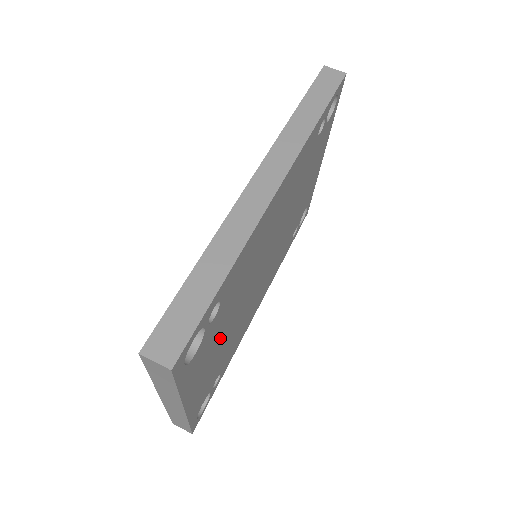
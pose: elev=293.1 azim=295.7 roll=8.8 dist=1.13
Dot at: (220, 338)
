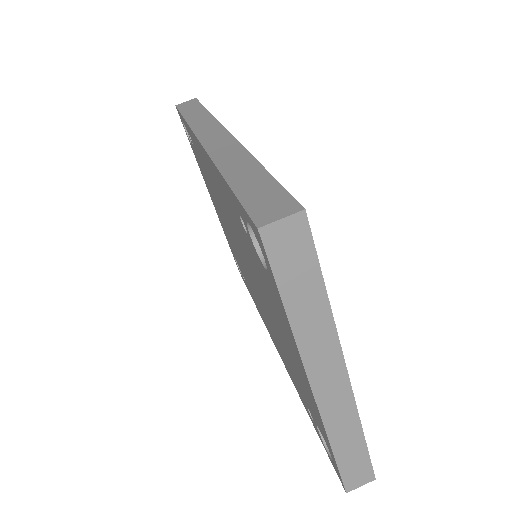
Dot at: occluded
